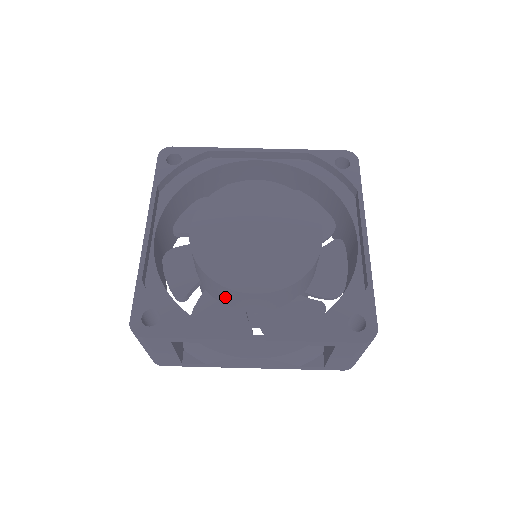
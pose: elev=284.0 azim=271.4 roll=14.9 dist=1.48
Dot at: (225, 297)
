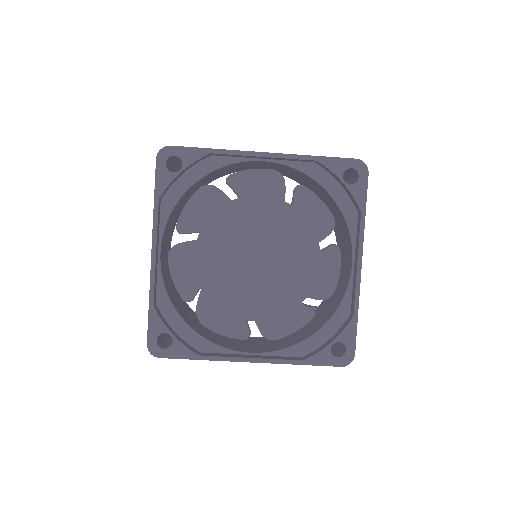
Dot at: occluded
